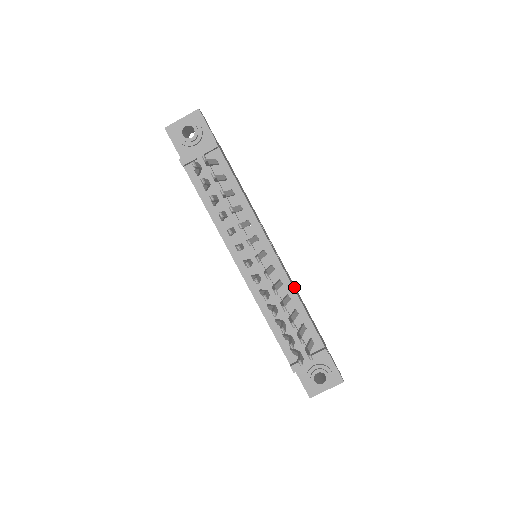
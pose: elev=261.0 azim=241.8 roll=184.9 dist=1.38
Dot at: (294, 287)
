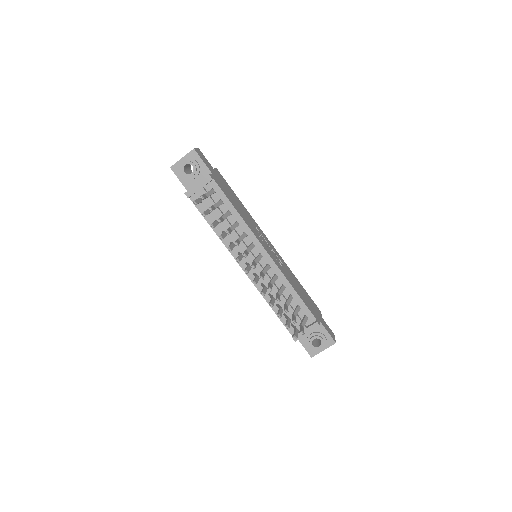
Dot at: (289, 276)
